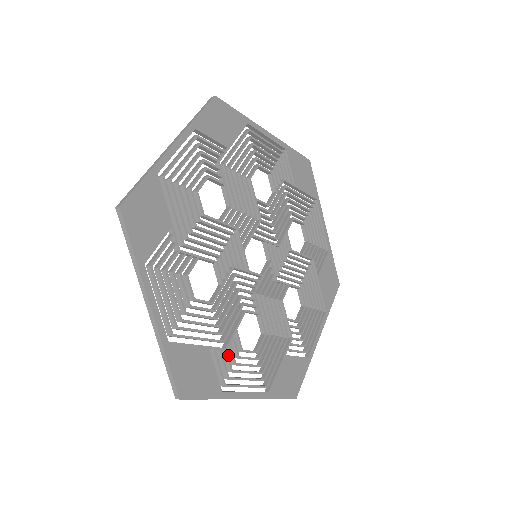
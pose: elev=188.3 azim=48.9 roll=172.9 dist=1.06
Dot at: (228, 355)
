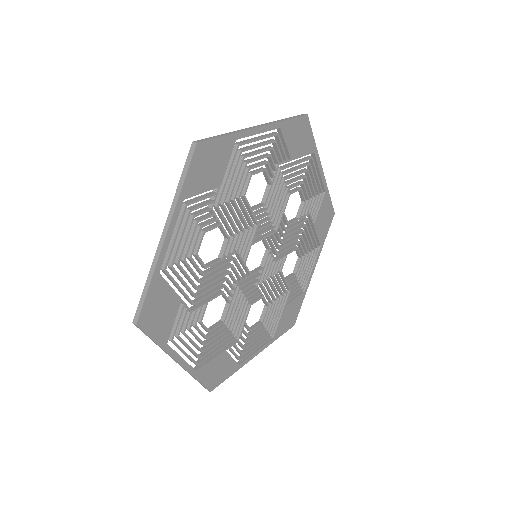
Dot at: (240, 342)
